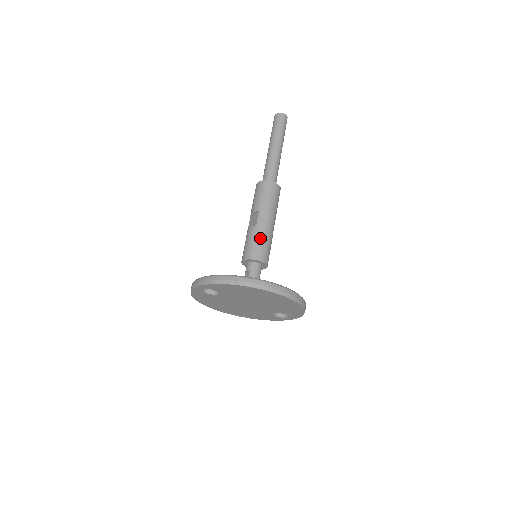
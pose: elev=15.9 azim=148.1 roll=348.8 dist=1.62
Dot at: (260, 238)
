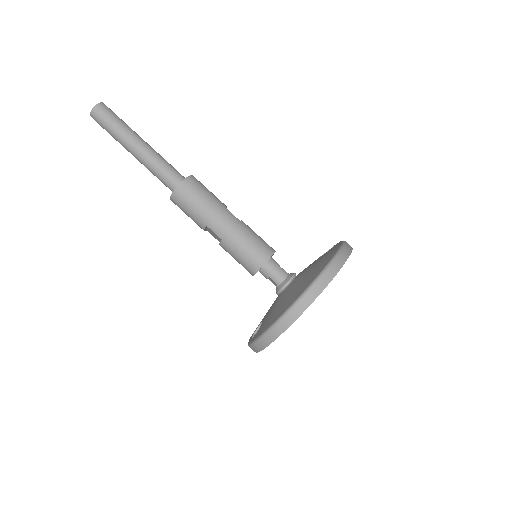
Dot at: (239, 246)
